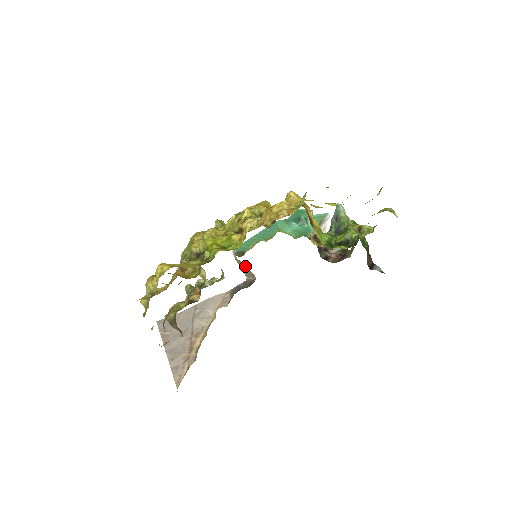
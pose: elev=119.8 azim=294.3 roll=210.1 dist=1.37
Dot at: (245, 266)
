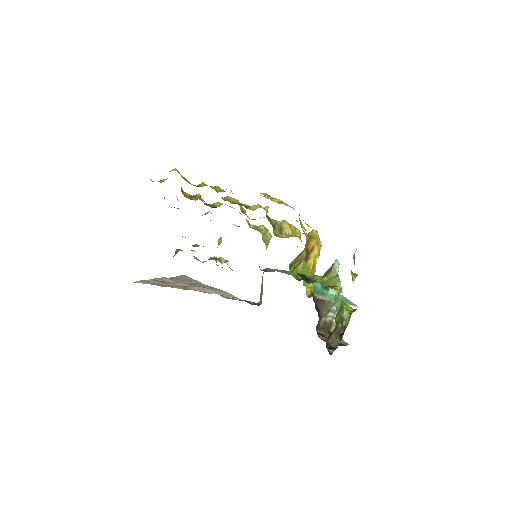
Dot at: occluded
